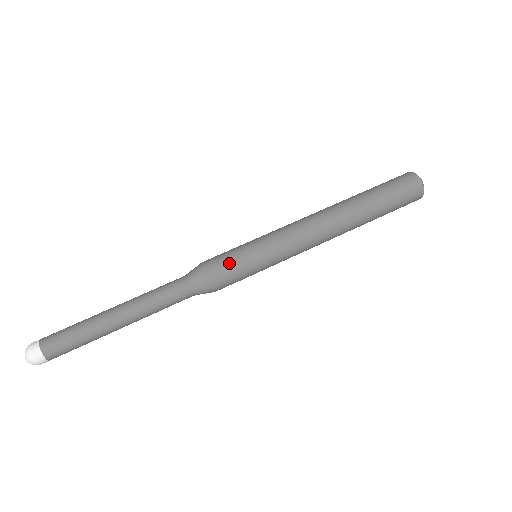
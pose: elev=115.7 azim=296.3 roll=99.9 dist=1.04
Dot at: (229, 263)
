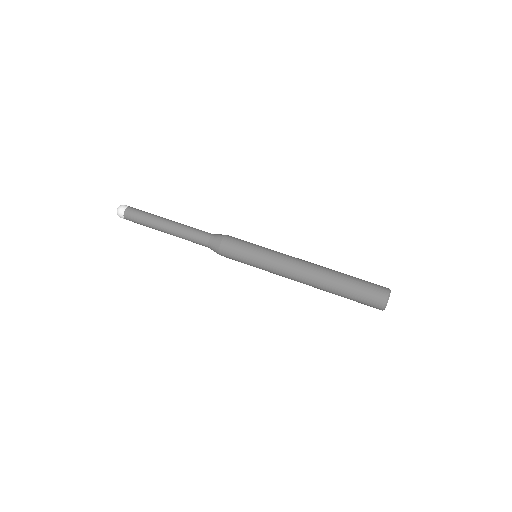
Dot at: (240, 239)
